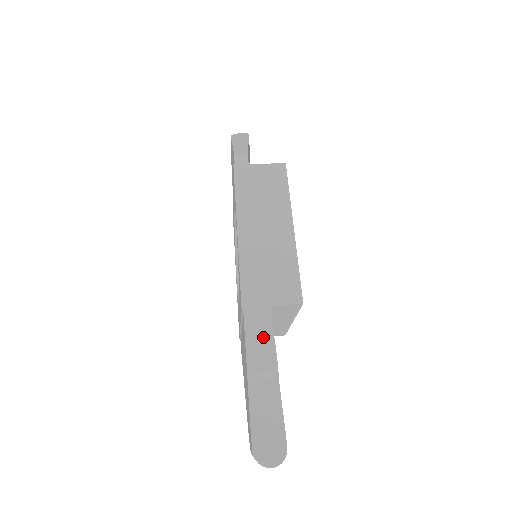
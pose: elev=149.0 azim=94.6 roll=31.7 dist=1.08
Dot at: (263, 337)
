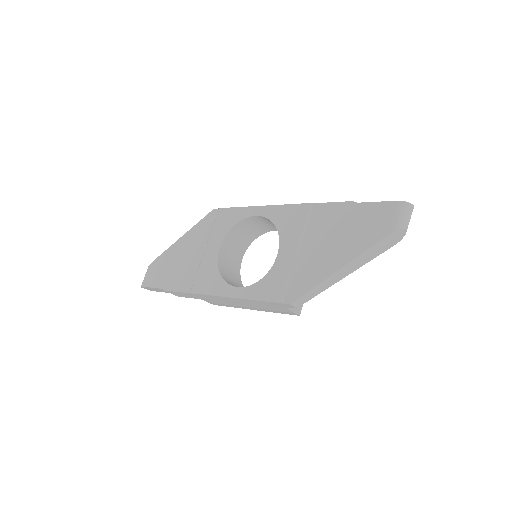
Dot at: occluded
